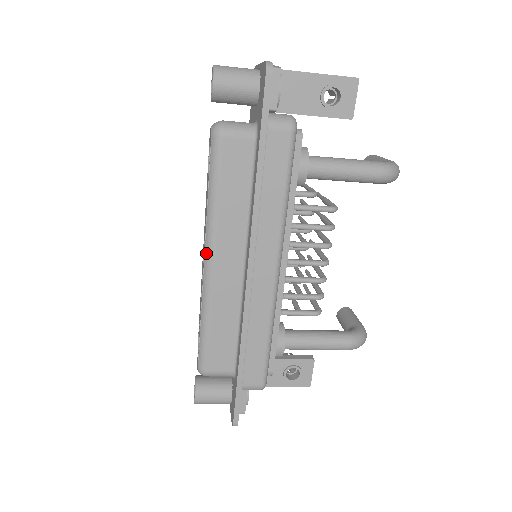
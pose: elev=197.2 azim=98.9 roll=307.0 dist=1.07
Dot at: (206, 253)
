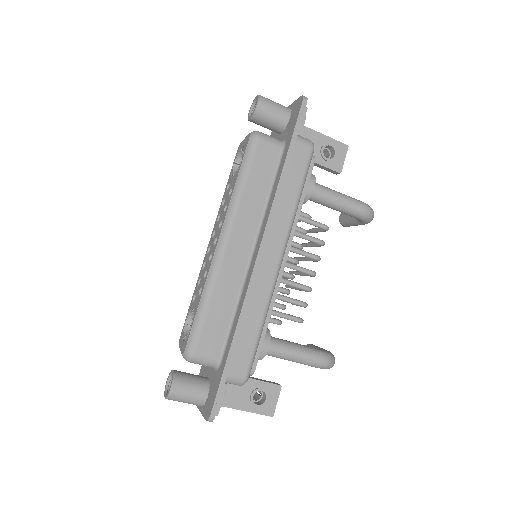
Dot at: (223, 232)
